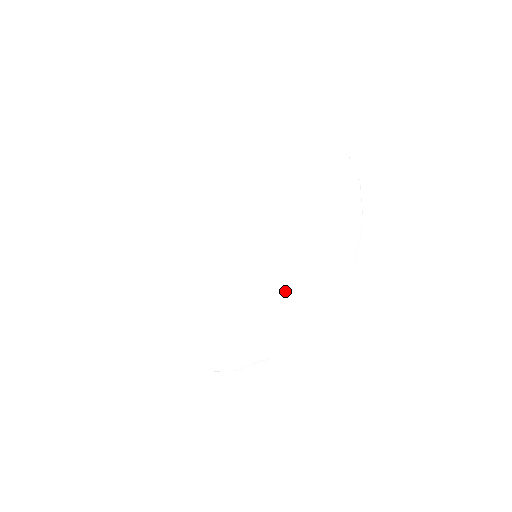
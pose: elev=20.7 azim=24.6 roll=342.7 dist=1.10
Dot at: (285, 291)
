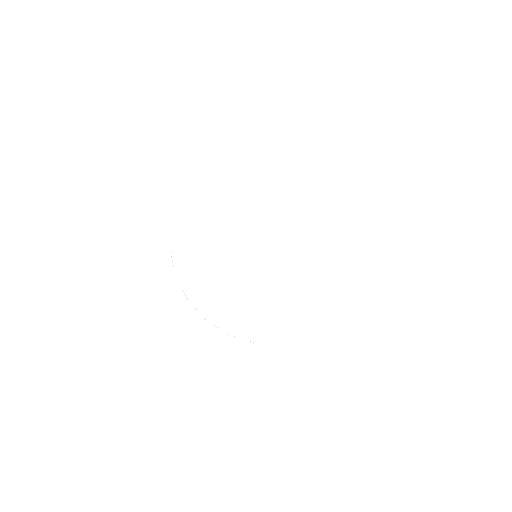
Dot at: (333, 268)
